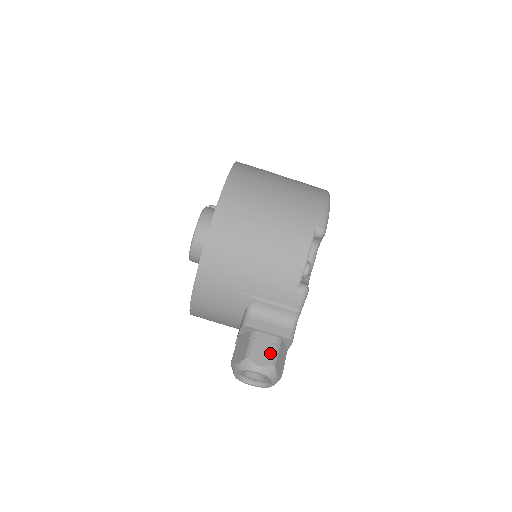
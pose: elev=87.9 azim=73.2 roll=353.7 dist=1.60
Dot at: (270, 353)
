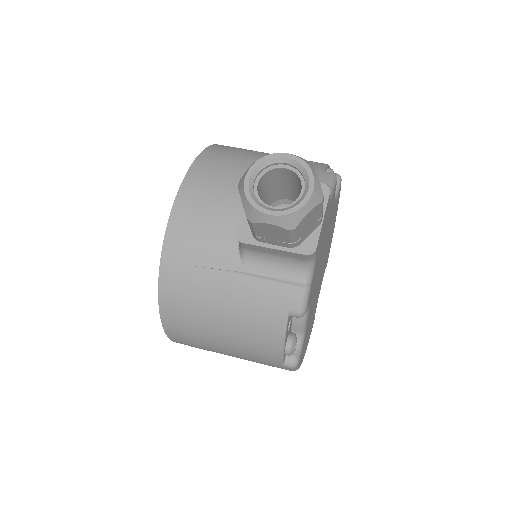
Dot at: occluded
